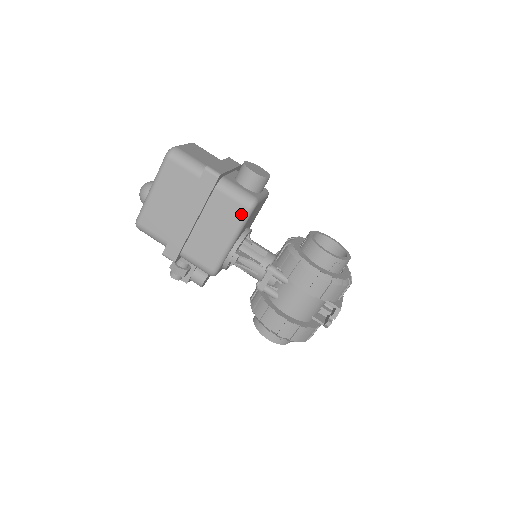
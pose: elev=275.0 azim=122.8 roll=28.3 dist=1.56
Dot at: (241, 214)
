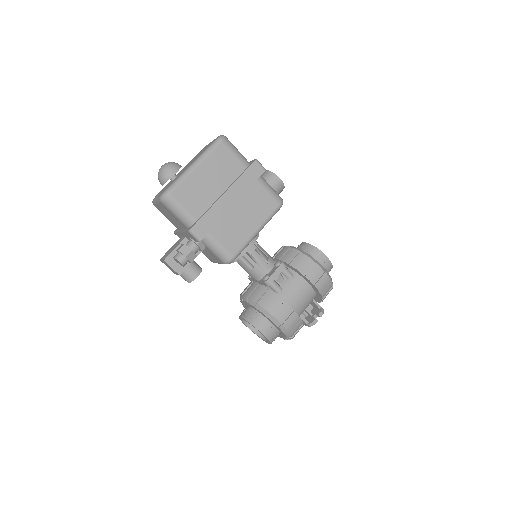
Dot at: (273, 208)
